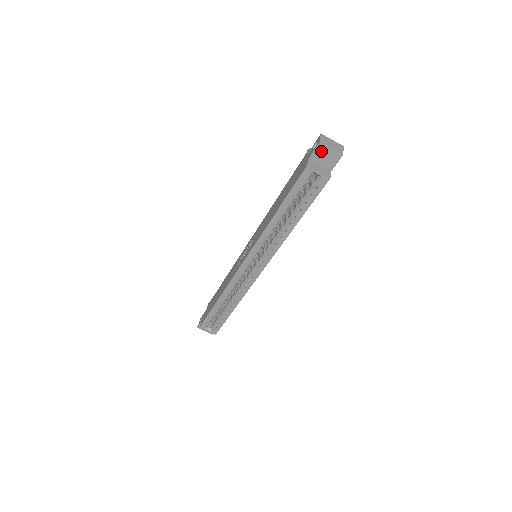
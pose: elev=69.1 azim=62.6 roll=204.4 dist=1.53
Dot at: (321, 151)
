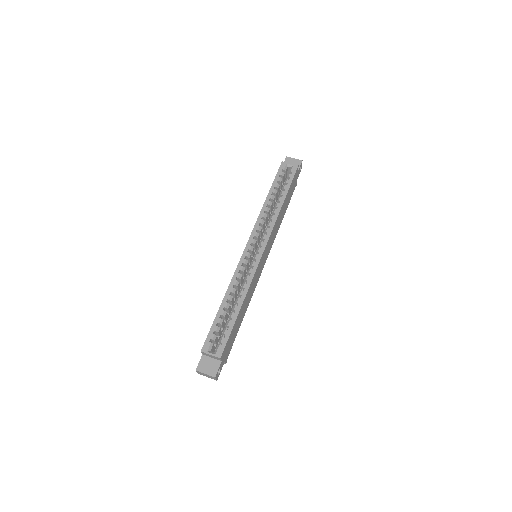
Dot at: (289, 161)
